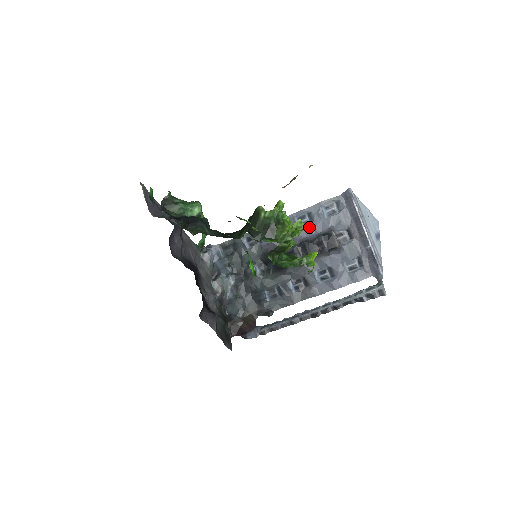
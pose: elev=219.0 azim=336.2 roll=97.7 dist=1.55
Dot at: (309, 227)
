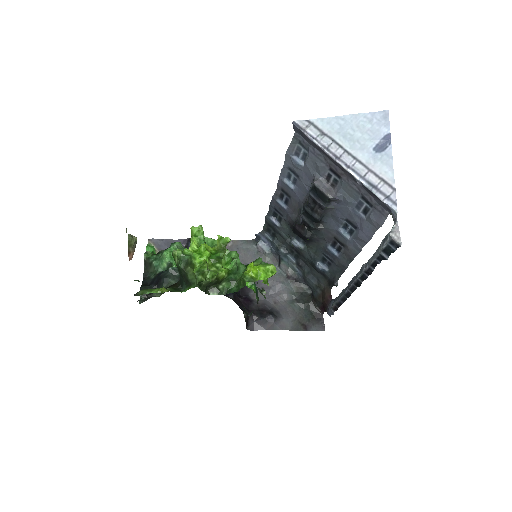
Dot at: (300, 184)
